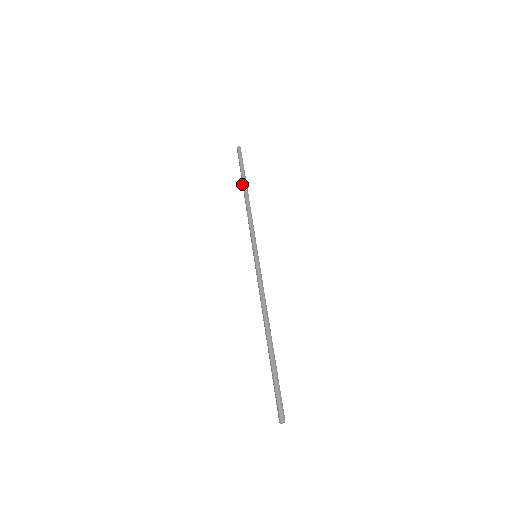
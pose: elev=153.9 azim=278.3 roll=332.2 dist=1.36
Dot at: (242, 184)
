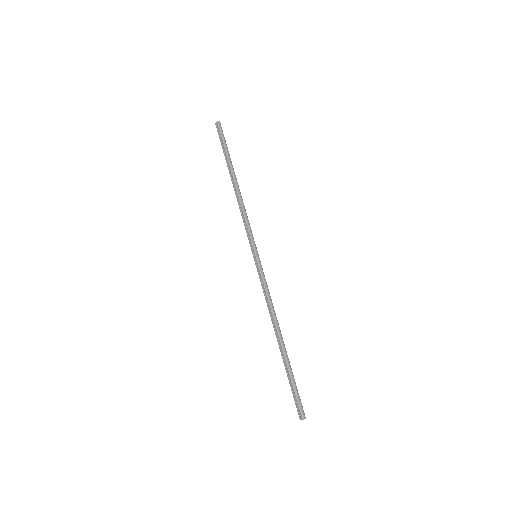
Dot at: (228, 169)
